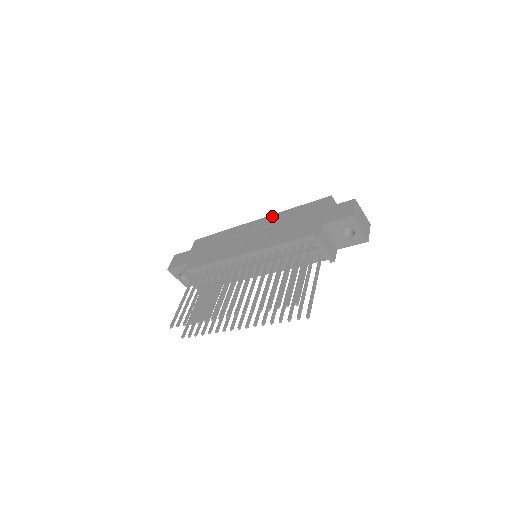
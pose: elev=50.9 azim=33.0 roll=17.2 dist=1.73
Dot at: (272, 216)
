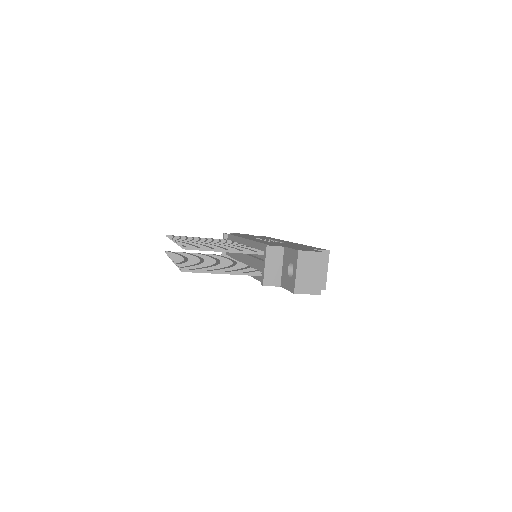
Dot at: (297, 243)
